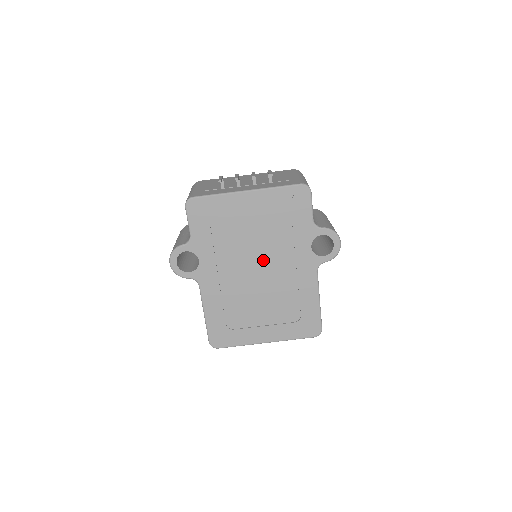
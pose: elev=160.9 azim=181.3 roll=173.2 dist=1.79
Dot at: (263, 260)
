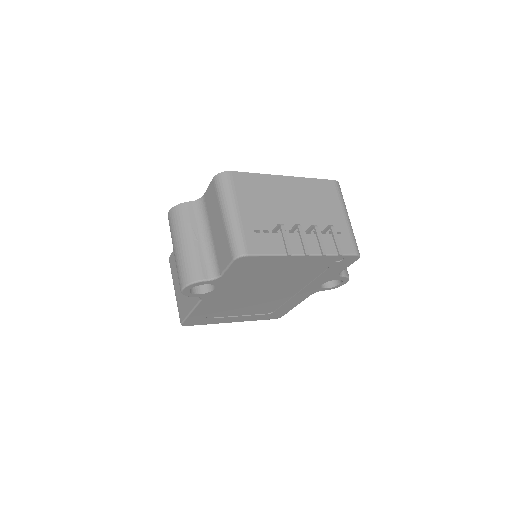
Dot at: (275, 289)
